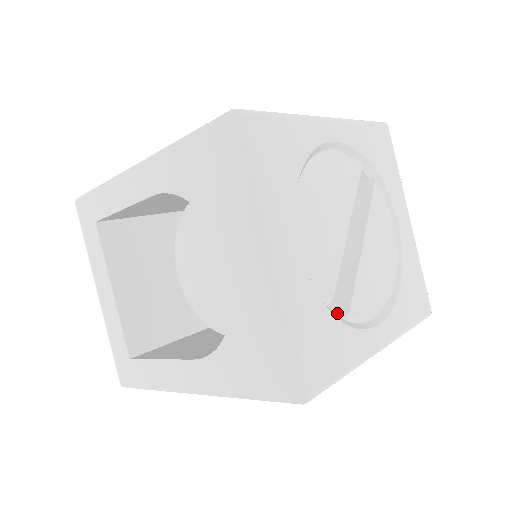
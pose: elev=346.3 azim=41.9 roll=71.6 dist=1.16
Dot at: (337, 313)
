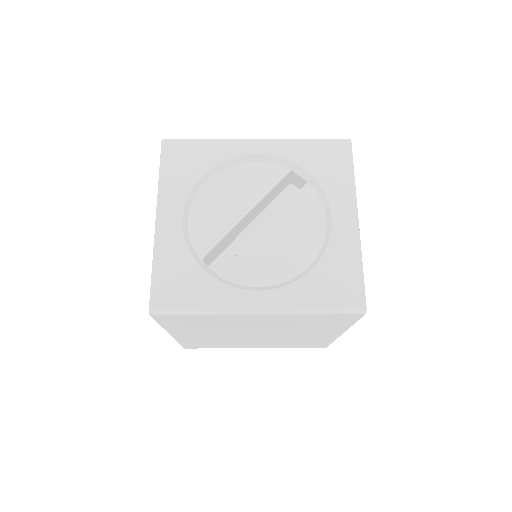
Dot at: occluded
